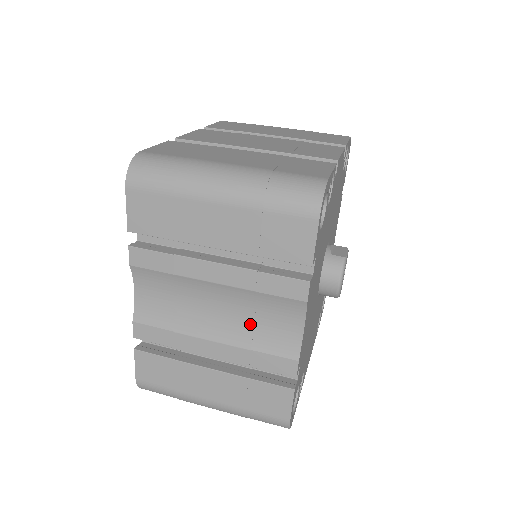
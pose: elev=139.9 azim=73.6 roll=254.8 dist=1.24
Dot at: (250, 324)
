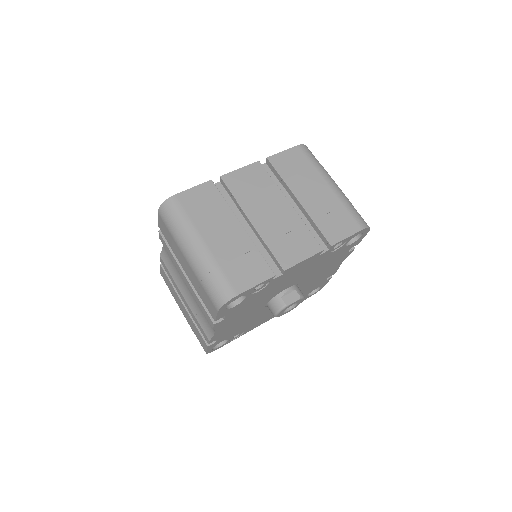
Dot at: (198, 308)
